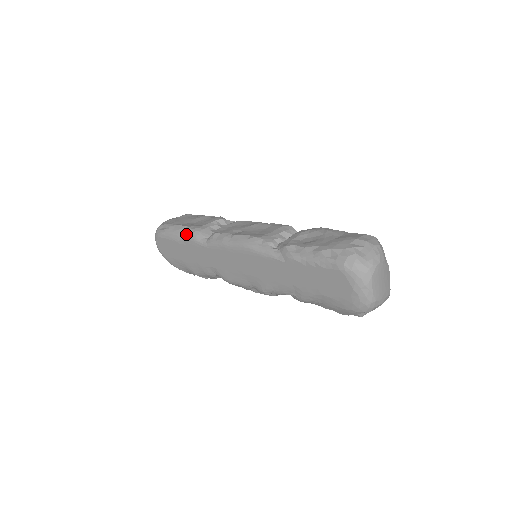
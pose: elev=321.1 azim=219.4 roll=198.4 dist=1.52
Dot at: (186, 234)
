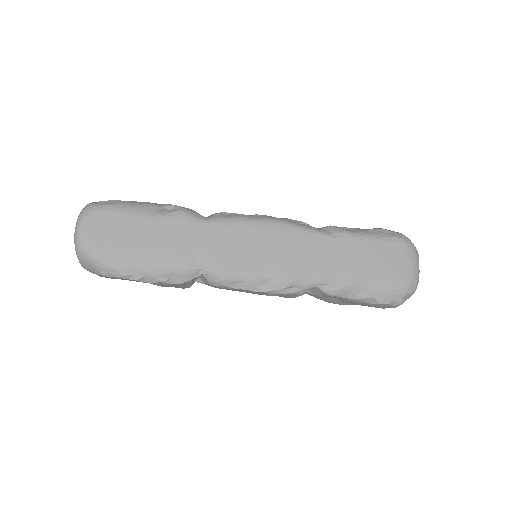
Dot at: (165, 209)
